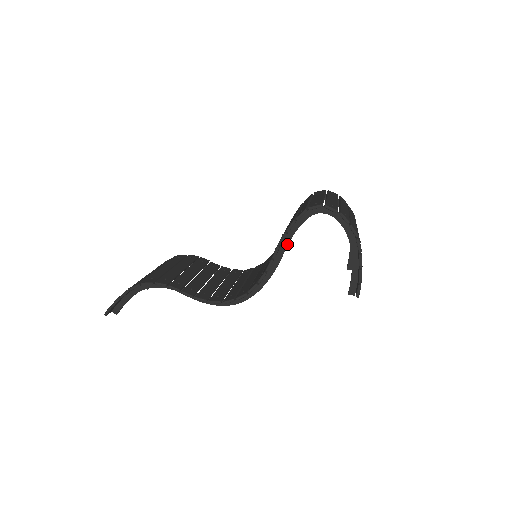
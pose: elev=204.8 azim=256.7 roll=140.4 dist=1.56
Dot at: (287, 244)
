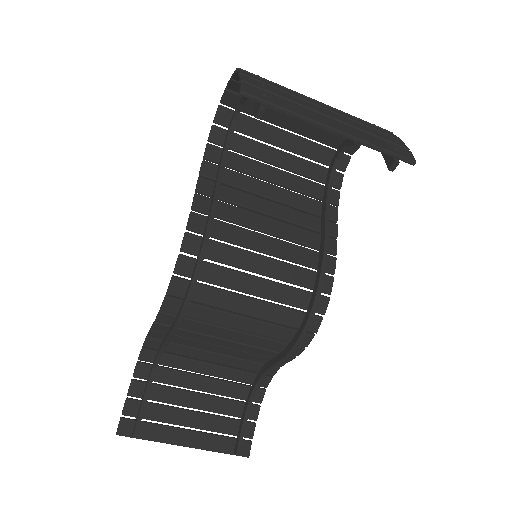
Dot at: (218, 174)
